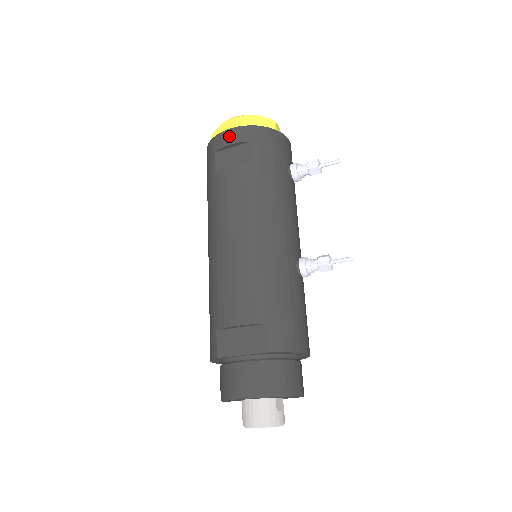
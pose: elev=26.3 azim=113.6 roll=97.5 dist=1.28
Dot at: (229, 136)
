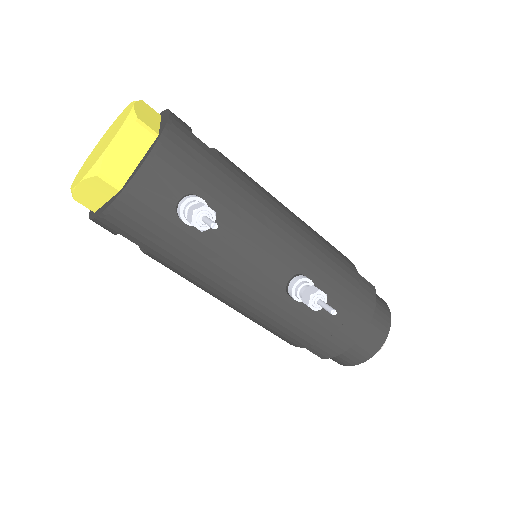
Dot at: occluded
